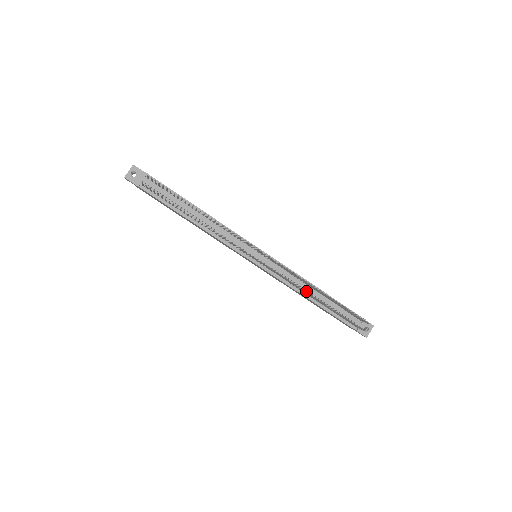
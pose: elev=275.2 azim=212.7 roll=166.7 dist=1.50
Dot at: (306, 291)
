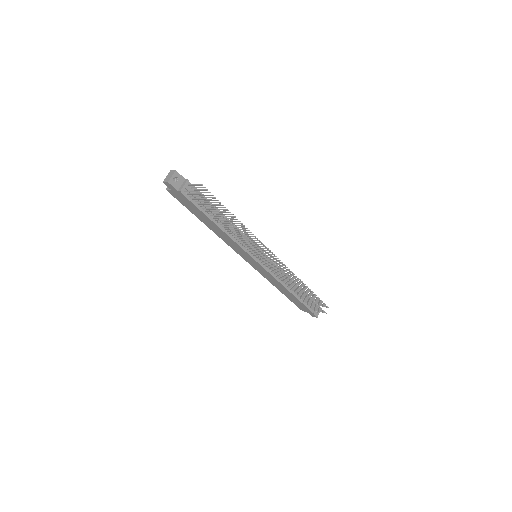
Dot at: occluded
